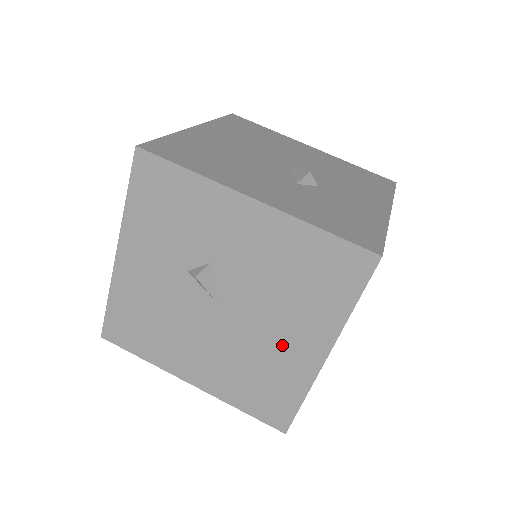
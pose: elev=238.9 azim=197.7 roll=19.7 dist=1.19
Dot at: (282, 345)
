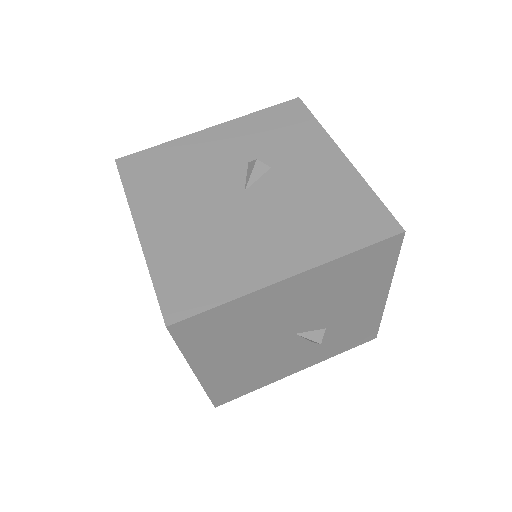
Dot at: (261, 246)
